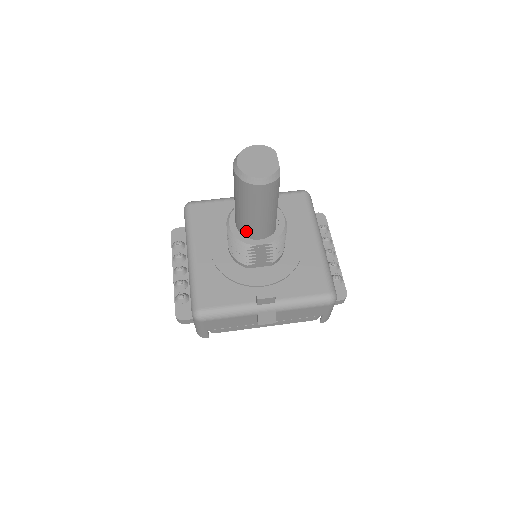
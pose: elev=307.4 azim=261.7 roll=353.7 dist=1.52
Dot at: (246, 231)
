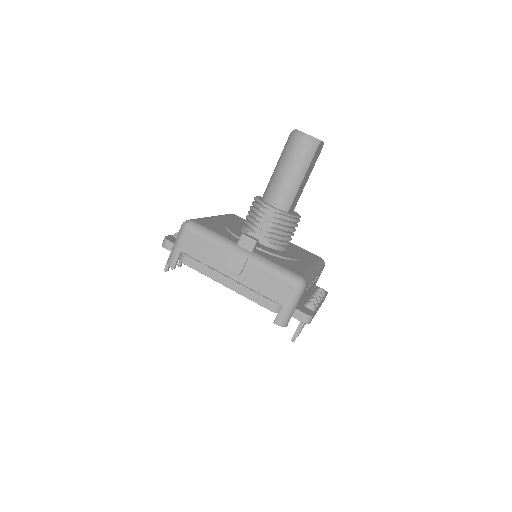
Dot at: (268, 193)
